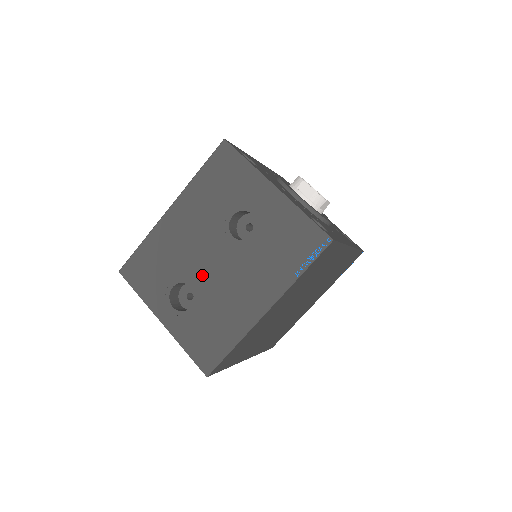
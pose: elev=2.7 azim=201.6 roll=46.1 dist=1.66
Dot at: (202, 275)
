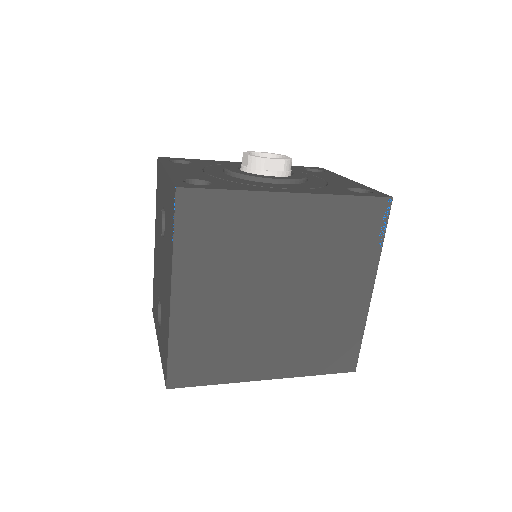
Dot at: occluded
